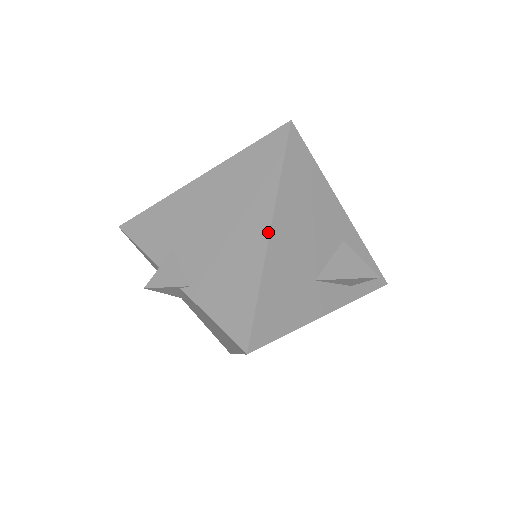
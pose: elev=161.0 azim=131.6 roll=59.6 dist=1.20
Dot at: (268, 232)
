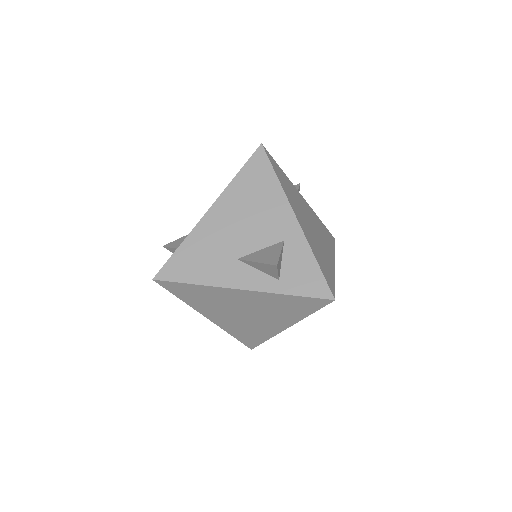
Dot at: (207, 211)
